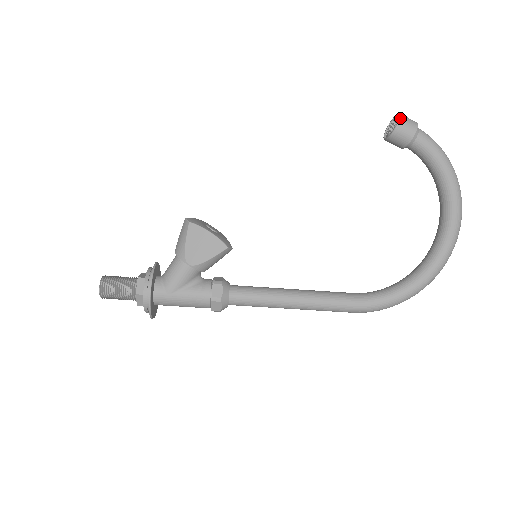
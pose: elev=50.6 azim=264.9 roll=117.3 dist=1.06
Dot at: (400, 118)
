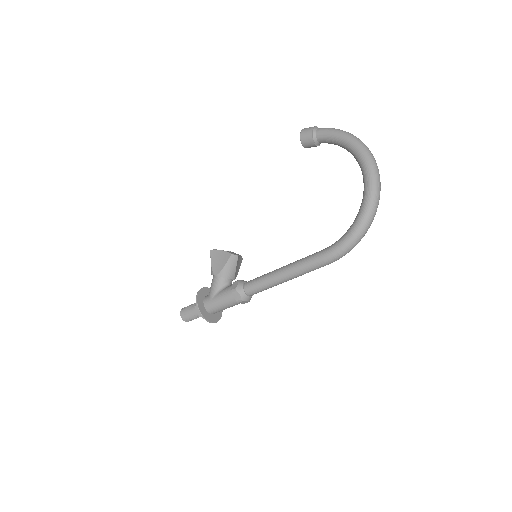
Dot at: (302, 130)
